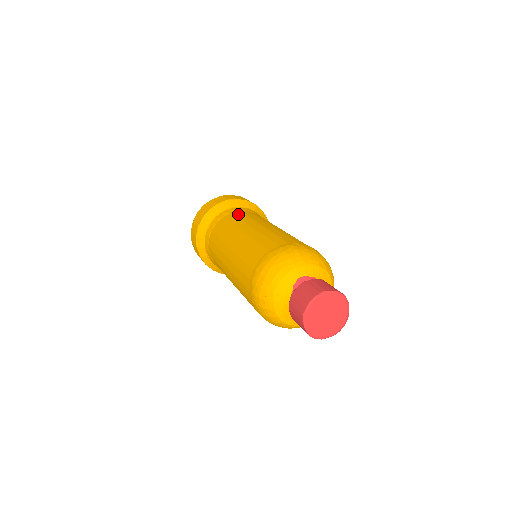
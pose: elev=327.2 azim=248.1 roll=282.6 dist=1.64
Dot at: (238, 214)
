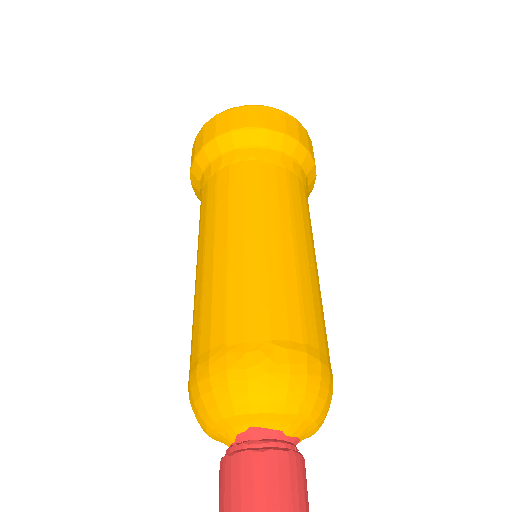
Dot at: (250, 174)
